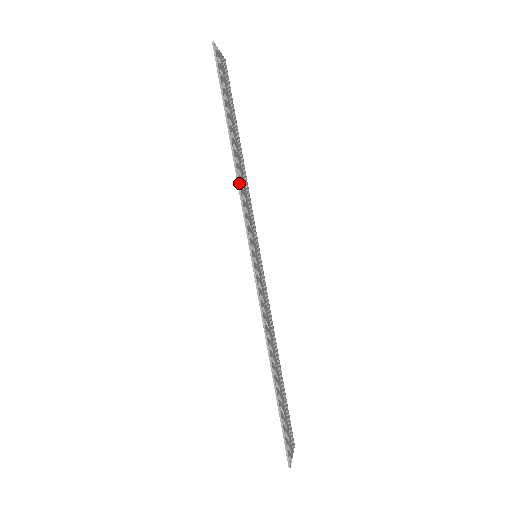
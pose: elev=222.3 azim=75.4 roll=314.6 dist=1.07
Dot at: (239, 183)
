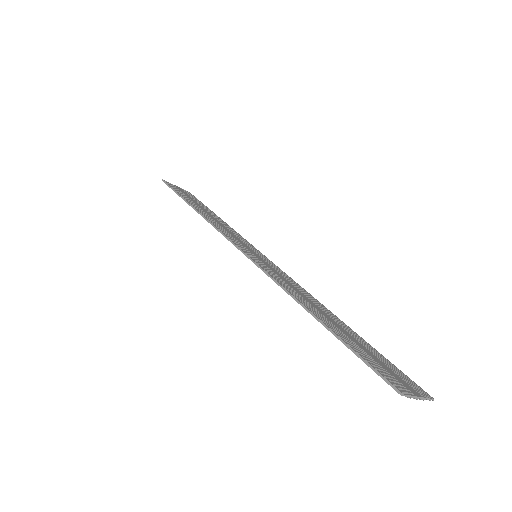
Dot at: (208, 220)
